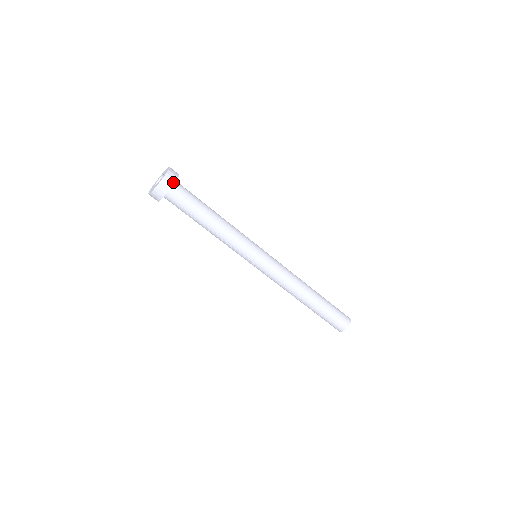
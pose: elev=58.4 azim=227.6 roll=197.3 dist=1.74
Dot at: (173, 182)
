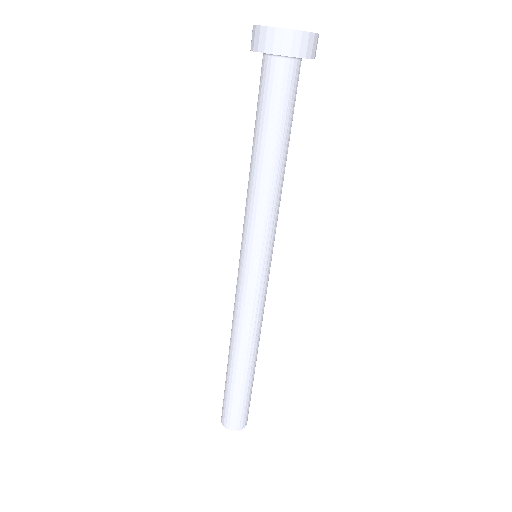
Dot at: occluded
